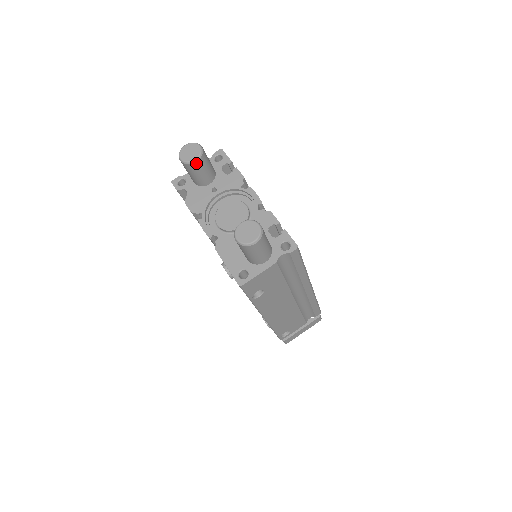
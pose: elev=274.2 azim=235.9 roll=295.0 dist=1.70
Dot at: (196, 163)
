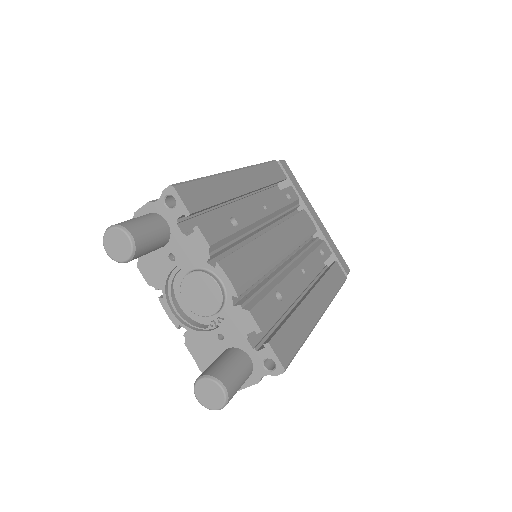
Dot at: (130, 260)
